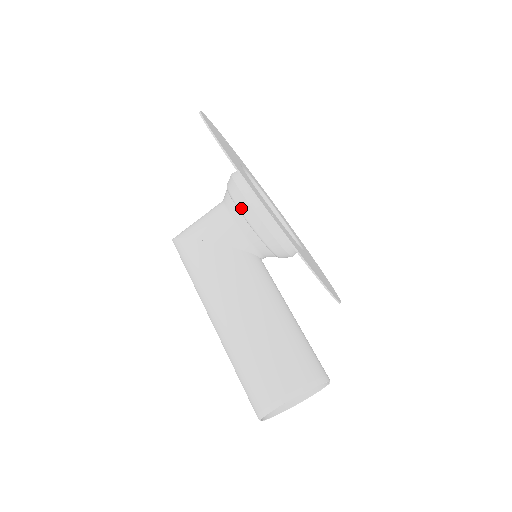
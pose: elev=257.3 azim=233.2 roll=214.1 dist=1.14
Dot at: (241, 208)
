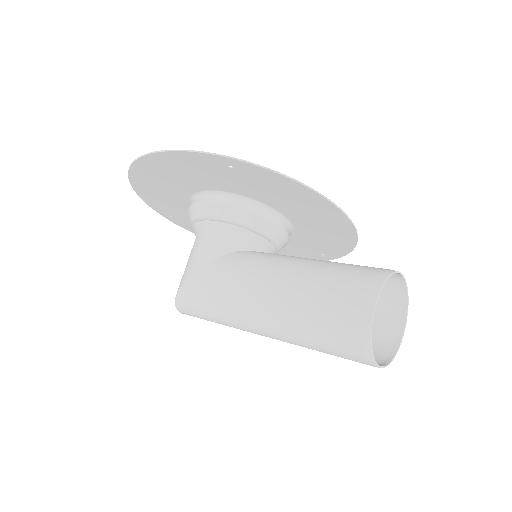
Dot at: (211, 214)
